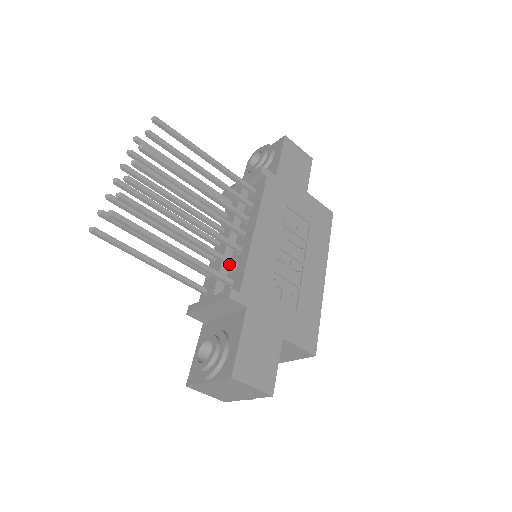
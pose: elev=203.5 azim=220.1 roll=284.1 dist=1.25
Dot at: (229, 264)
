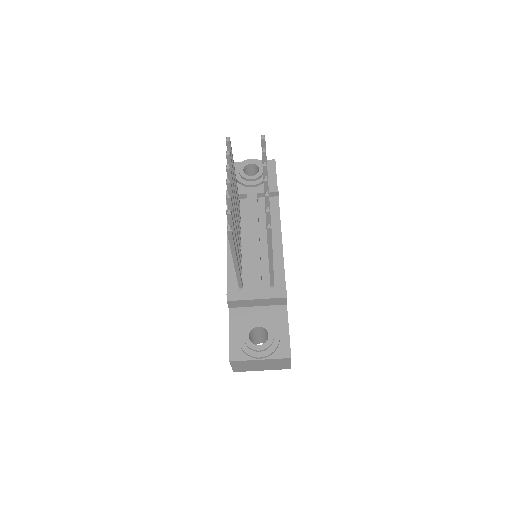
Dot at: occluded
